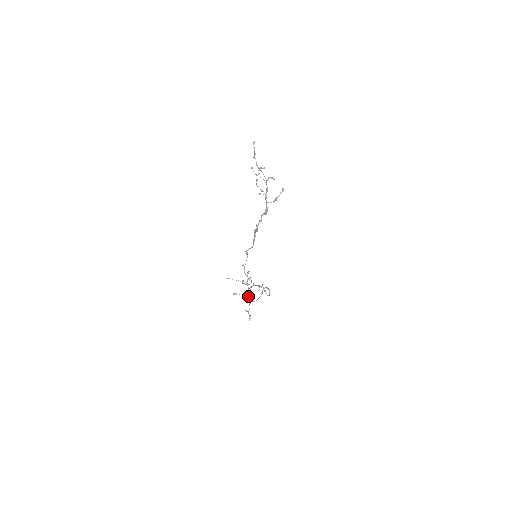
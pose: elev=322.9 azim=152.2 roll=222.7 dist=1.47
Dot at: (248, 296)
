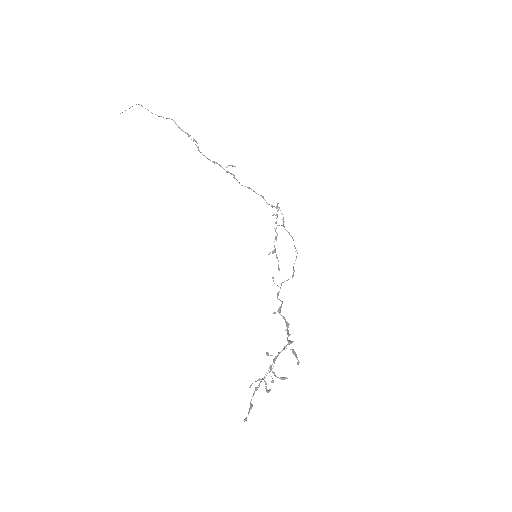
Dot at: occluded
